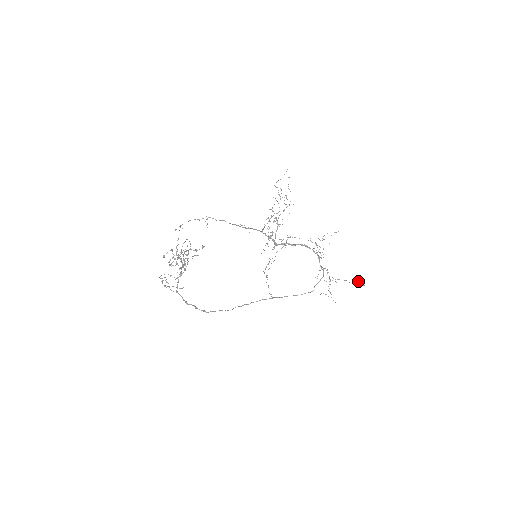
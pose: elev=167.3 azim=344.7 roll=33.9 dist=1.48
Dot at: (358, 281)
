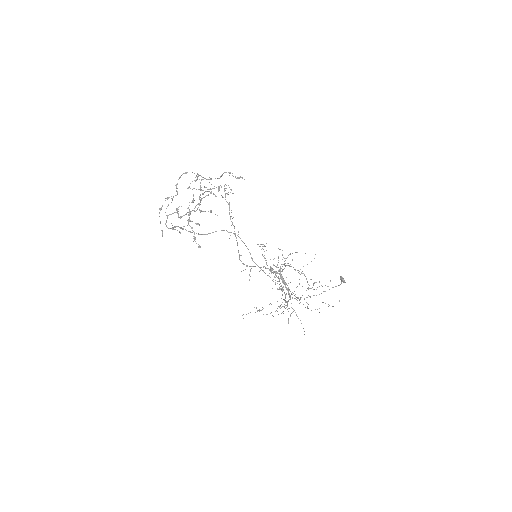
Dot at: (342, 281)
